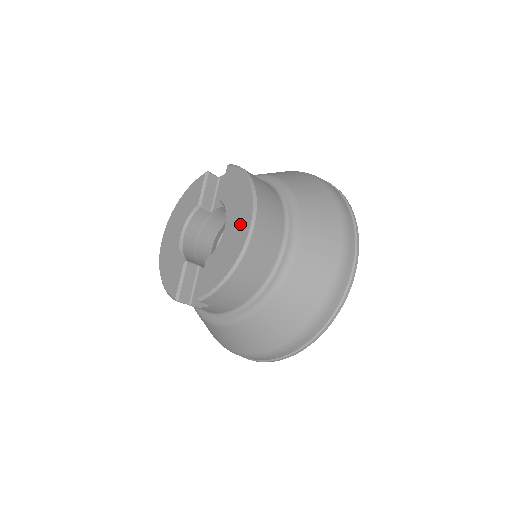
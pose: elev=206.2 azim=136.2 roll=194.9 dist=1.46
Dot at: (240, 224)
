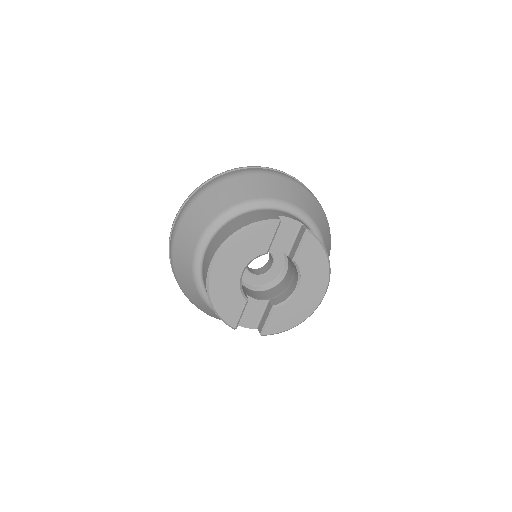
Dot at: (314, 293)
